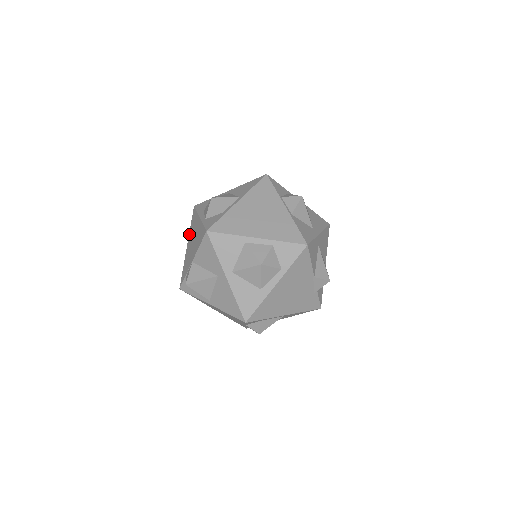
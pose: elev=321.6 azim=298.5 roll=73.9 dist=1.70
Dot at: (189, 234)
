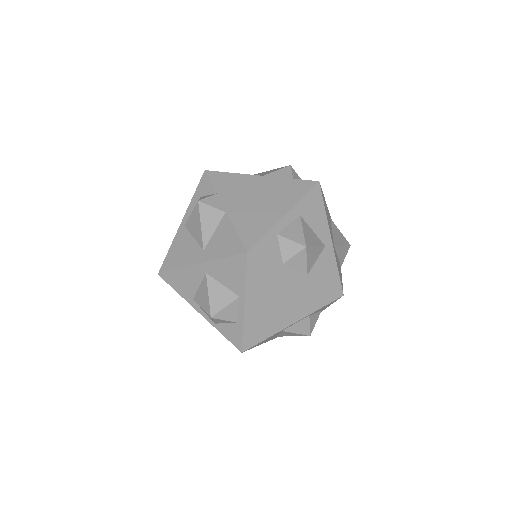
Dot at: occluded
